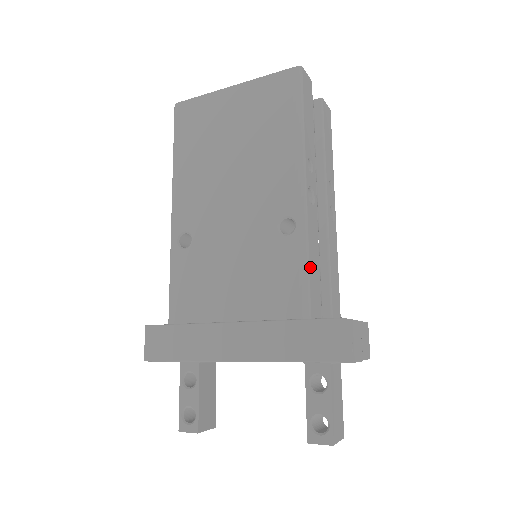
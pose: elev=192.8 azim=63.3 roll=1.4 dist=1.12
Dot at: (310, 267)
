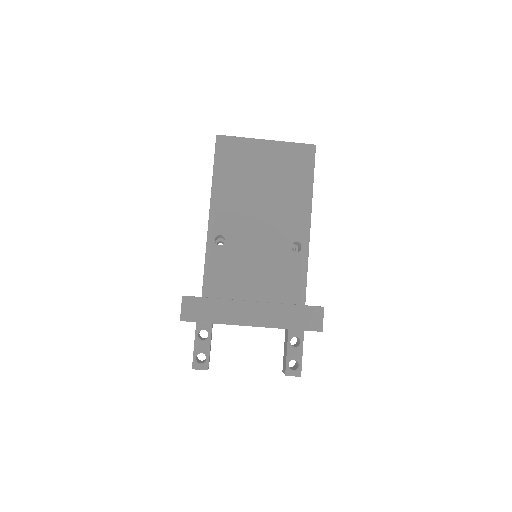
Dot at: occluded
